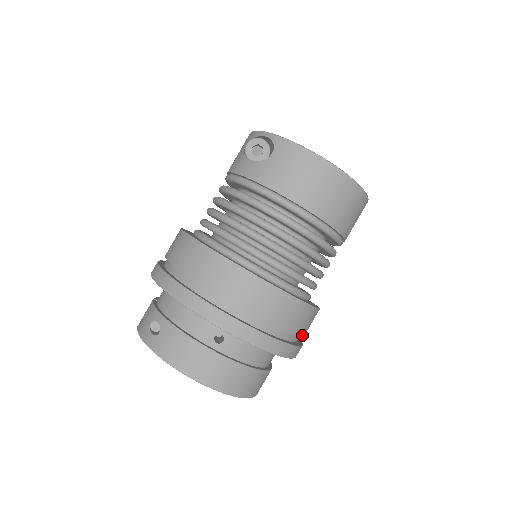
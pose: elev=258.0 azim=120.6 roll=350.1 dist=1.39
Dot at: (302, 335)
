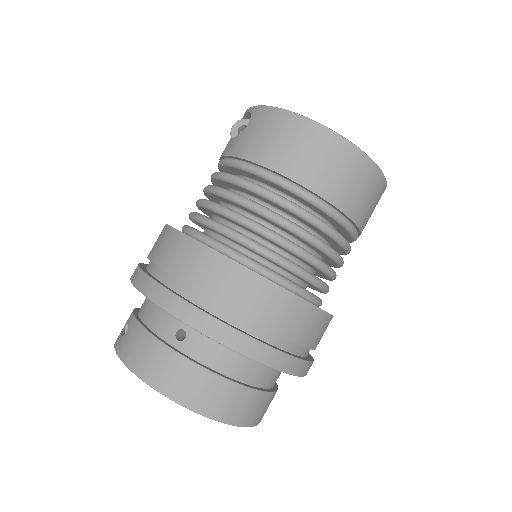
Dot at: (296, 342)
